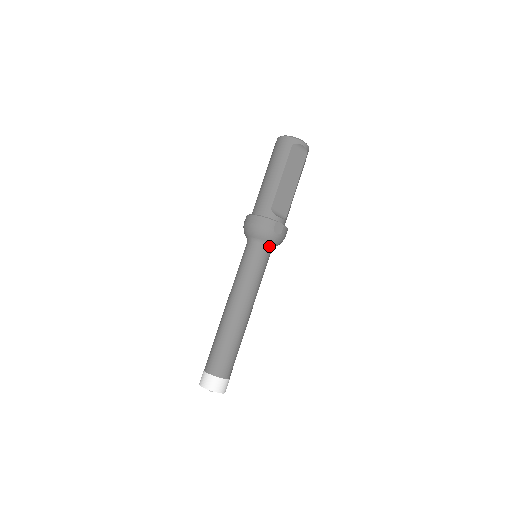
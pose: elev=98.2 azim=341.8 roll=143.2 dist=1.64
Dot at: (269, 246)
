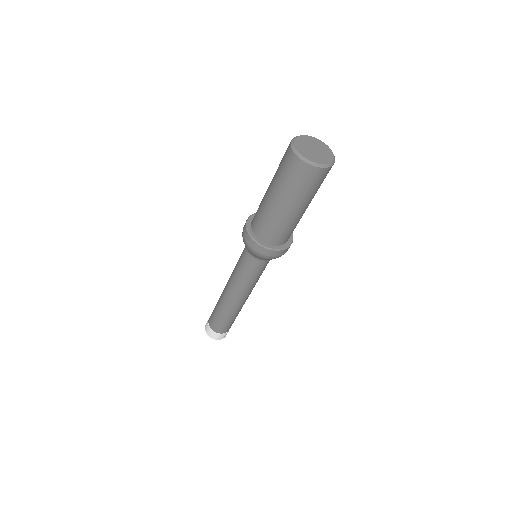
Dot at: occluded
